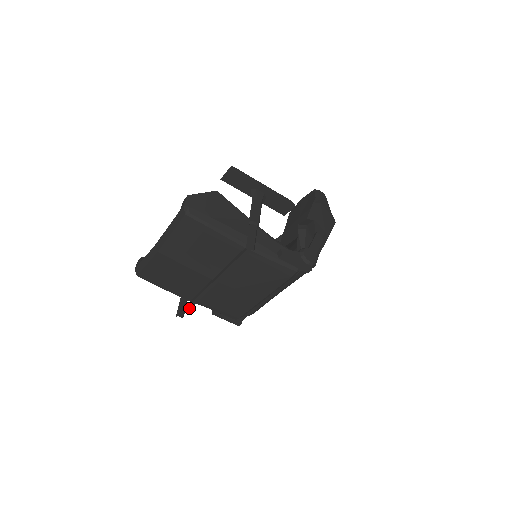
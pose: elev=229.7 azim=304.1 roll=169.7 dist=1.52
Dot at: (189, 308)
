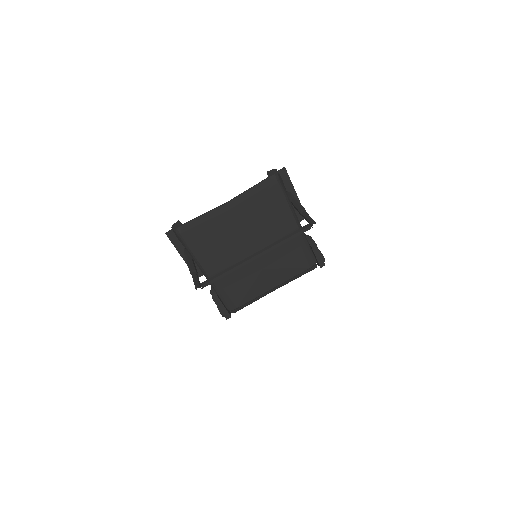
Dot at: (214, 281)
